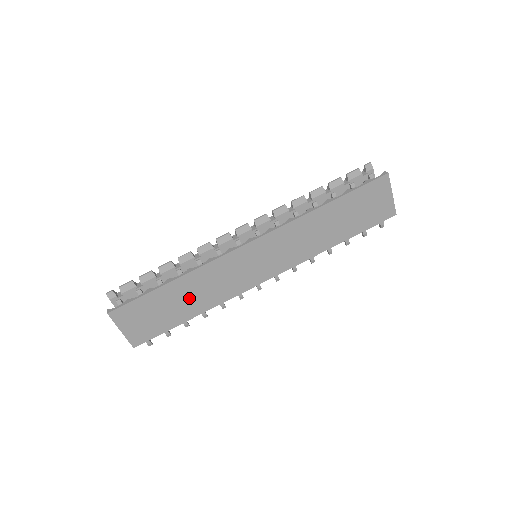
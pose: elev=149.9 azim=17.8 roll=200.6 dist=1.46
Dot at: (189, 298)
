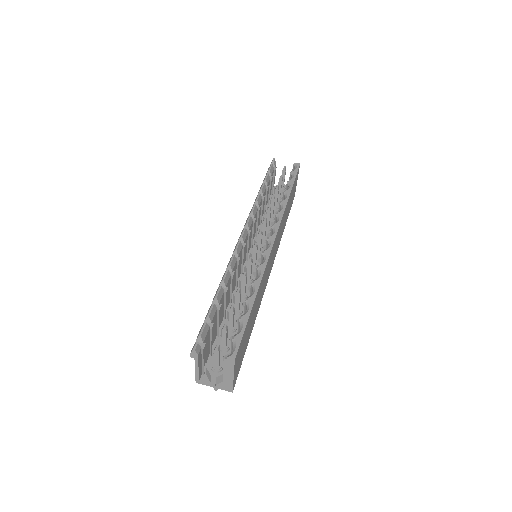
Dot at: (254, 312)
